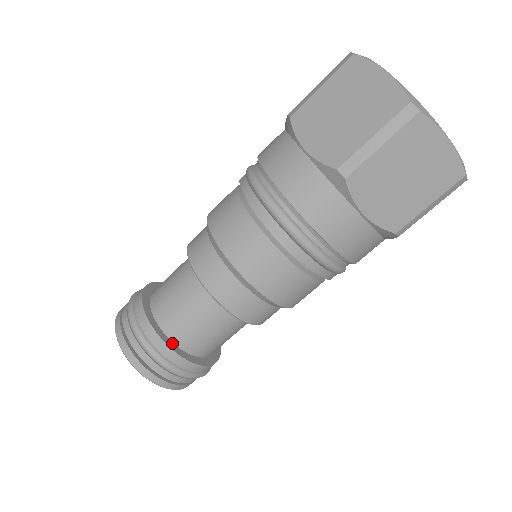
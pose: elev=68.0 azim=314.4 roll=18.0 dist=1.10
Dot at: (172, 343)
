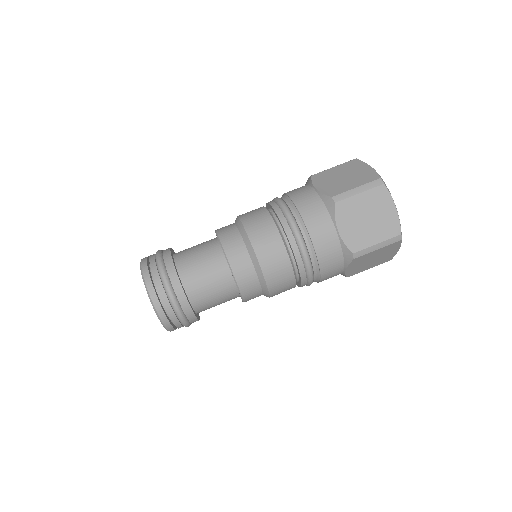
Dot at: (180, 278)
